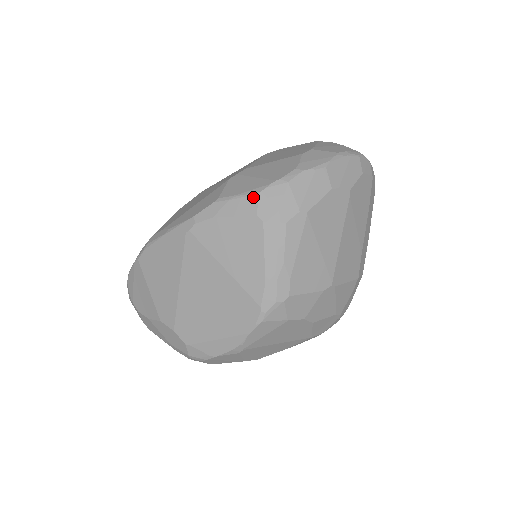
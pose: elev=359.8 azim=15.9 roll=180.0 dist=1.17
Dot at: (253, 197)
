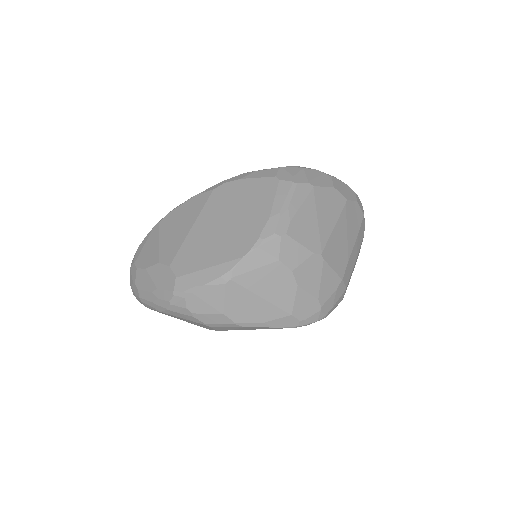
Dot at: (275, 169)
